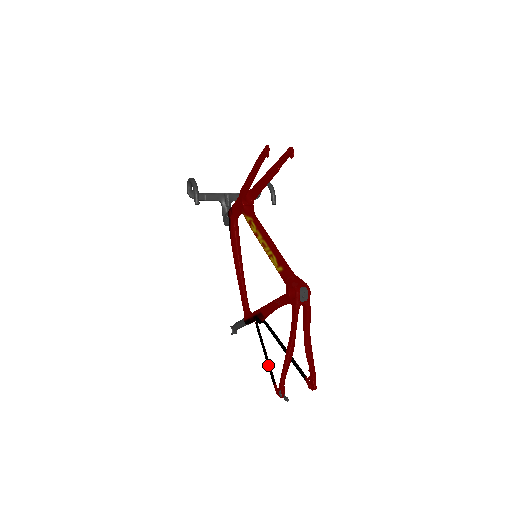
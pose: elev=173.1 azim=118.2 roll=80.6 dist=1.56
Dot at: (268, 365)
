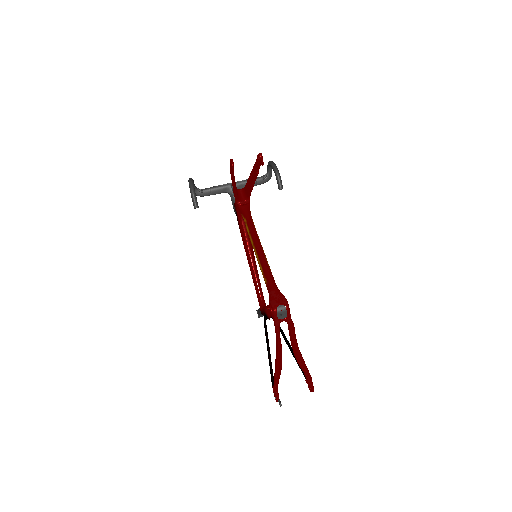
Dot at: occluded
